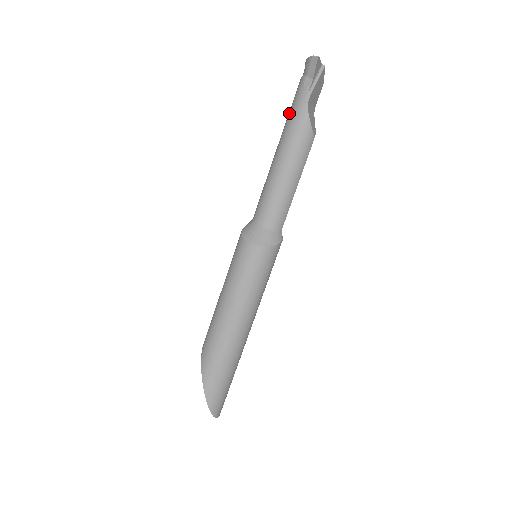
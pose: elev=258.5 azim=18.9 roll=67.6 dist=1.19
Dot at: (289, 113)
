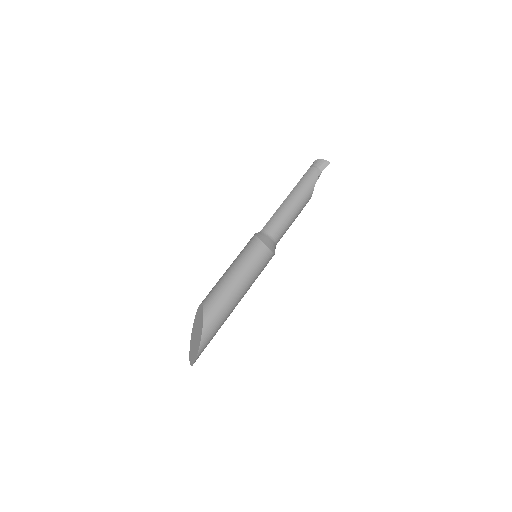
Dot at: (302, 181)
